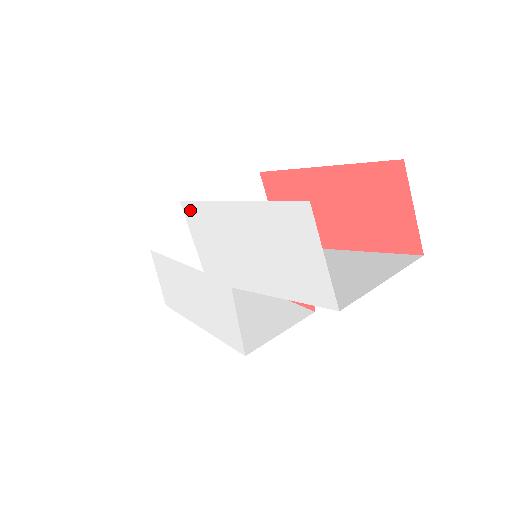
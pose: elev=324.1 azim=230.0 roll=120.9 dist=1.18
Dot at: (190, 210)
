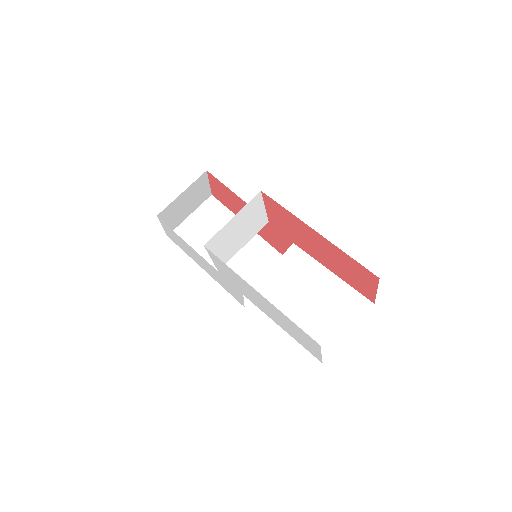
Dot at: (214, 256)
